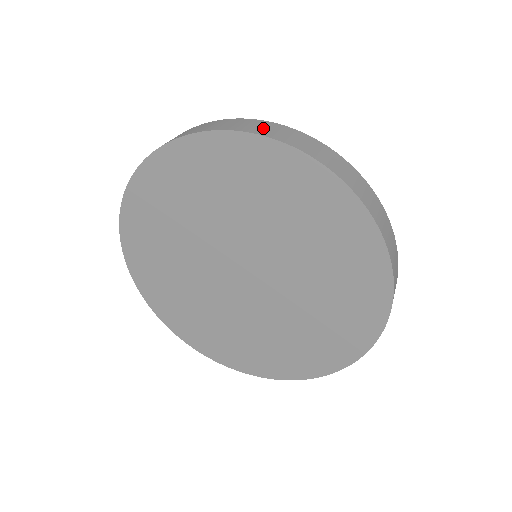
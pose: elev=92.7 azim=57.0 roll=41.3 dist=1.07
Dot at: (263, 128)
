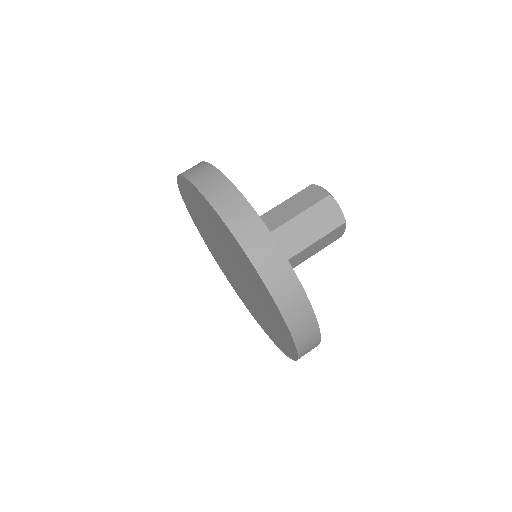
Dot at: (210, 183)
